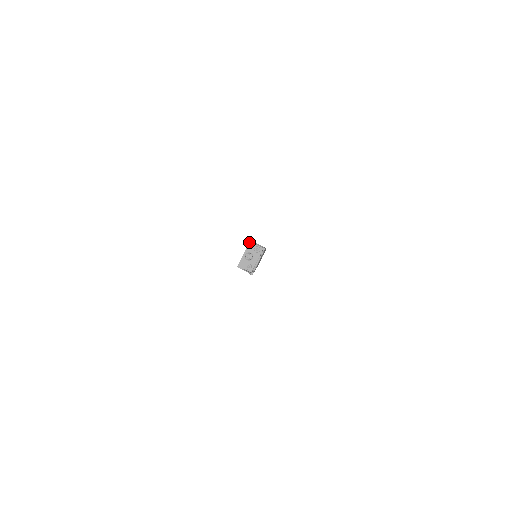
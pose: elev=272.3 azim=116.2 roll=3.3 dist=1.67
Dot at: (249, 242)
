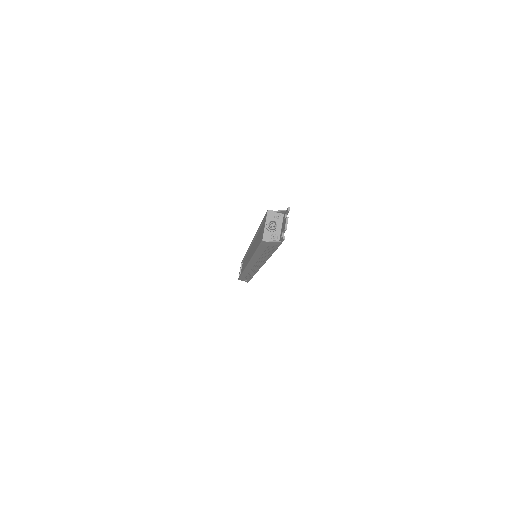
Dot at: (267, 211)
